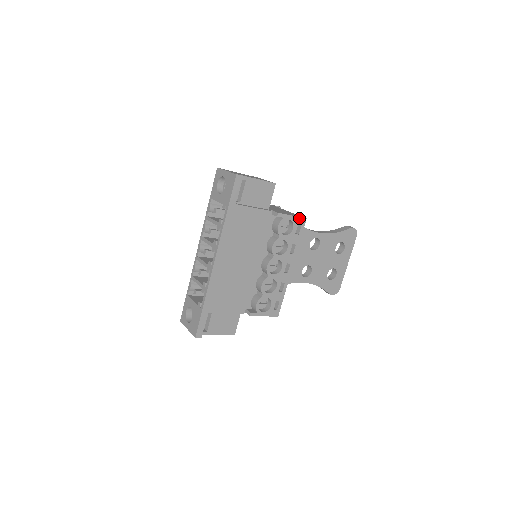
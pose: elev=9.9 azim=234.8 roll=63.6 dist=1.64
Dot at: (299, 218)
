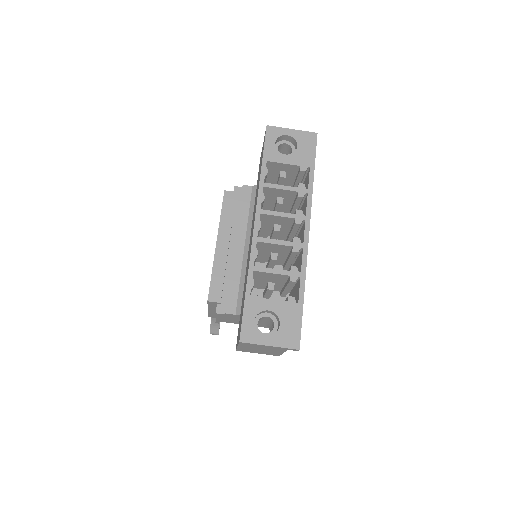
Dot at: occluded
